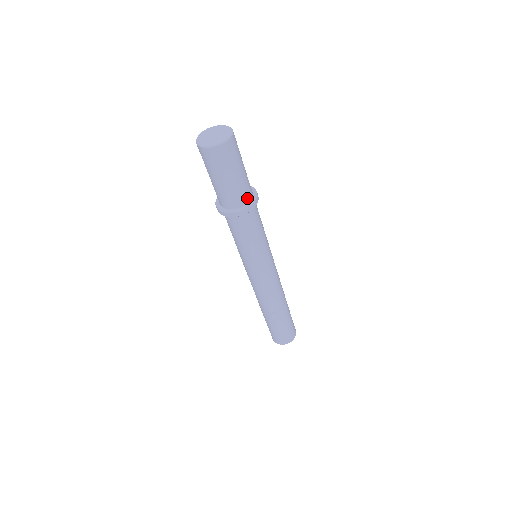
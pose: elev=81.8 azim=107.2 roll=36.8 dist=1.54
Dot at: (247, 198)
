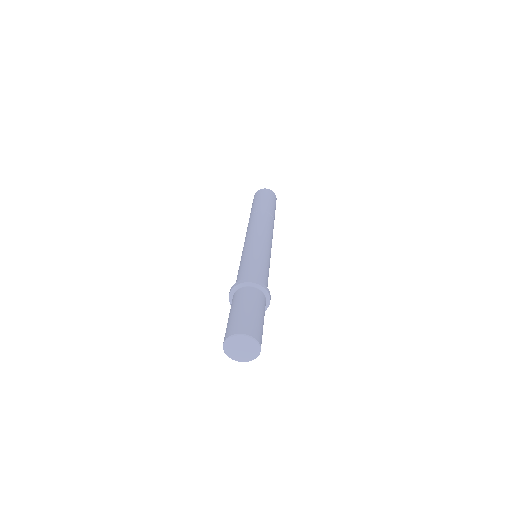
Dot at: (265, 304)
